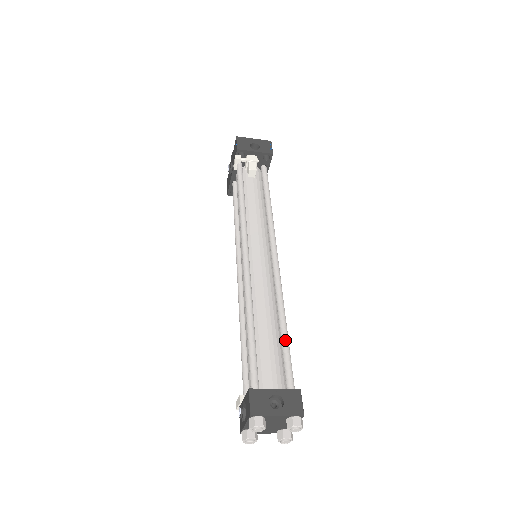
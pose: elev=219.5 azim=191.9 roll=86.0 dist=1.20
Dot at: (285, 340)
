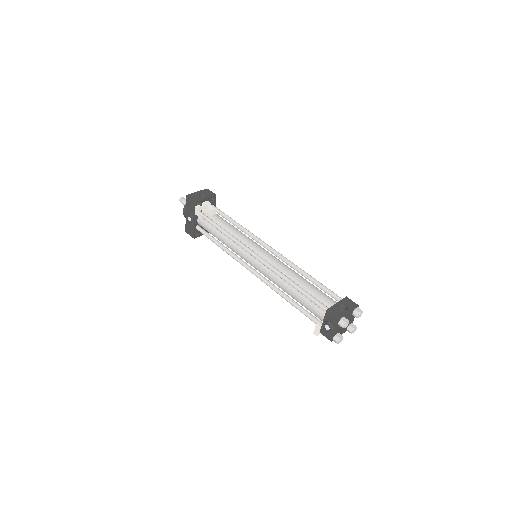
Dot at: (317, 282)
